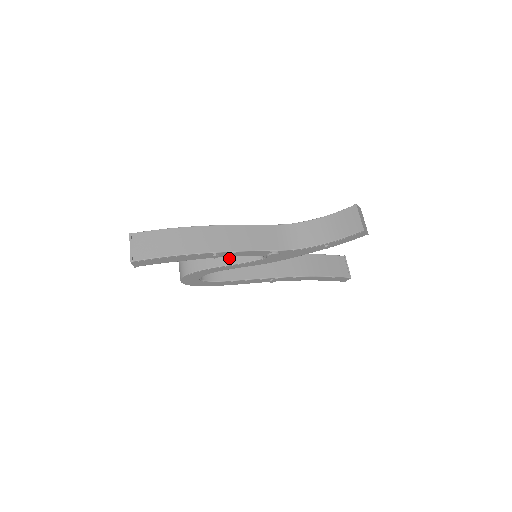
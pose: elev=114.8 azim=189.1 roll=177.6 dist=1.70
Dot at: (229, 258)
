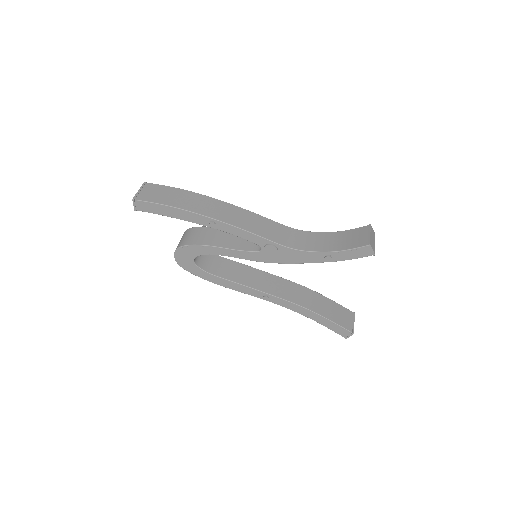
Dot at: (228, 243)
